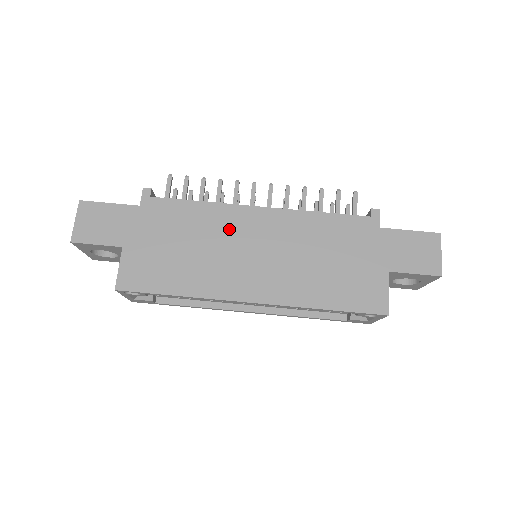
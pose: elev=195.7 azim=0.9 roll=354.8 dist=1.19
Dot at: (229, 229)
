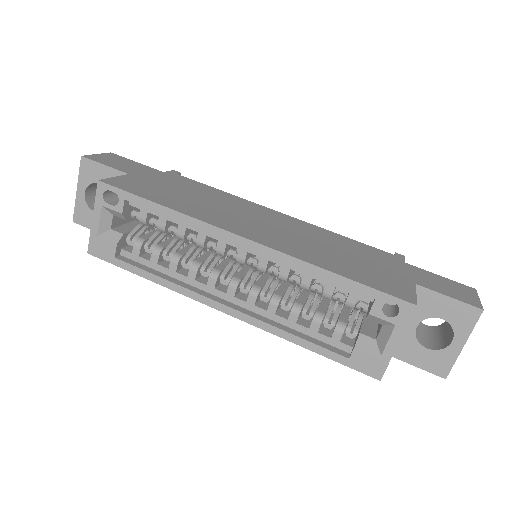
Dot at: (242, 207)
